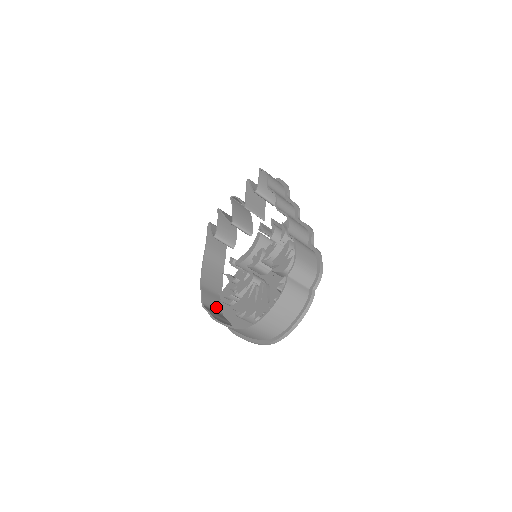
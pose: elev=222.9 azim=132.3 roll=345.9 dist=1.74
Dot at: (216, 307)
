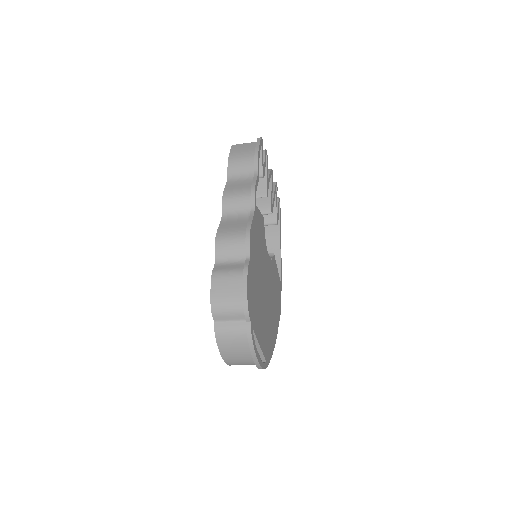
Dot at: occluded
